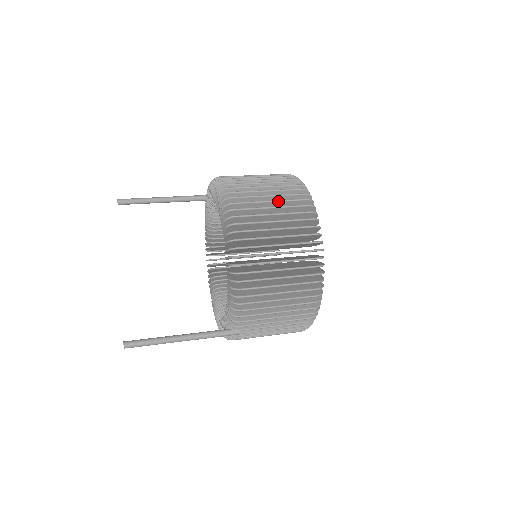
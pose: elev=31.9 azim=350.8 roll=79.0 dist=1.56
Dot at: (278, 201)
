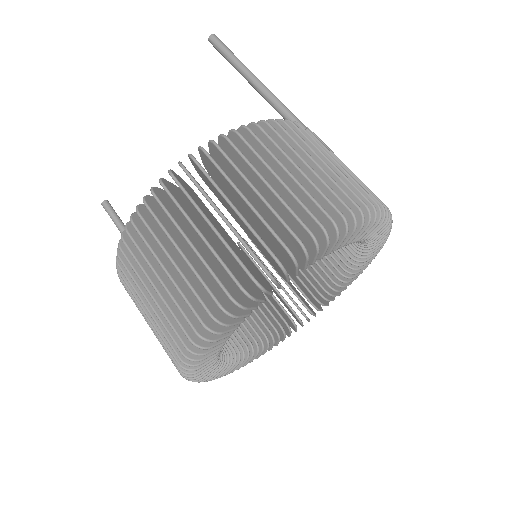
Dot at: (187, 263)
